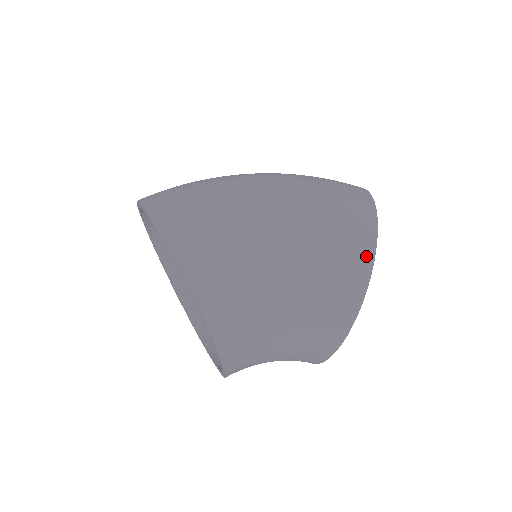
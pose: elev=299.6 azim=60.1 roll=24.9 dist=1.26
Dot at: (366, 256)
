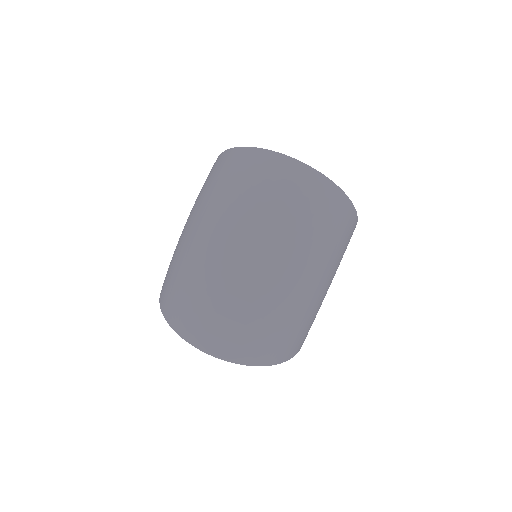
Dot at: occluded
